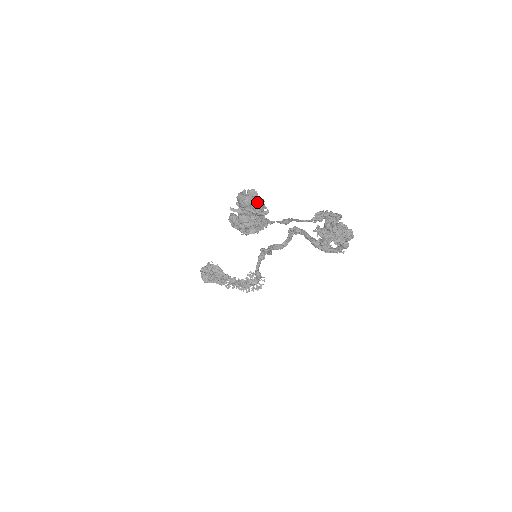
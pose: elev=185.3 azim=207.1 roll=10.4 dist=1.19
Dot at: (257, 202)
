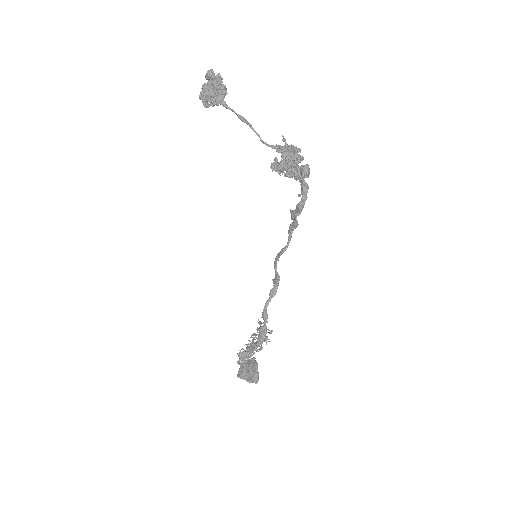
Dot at: (219, 80)
